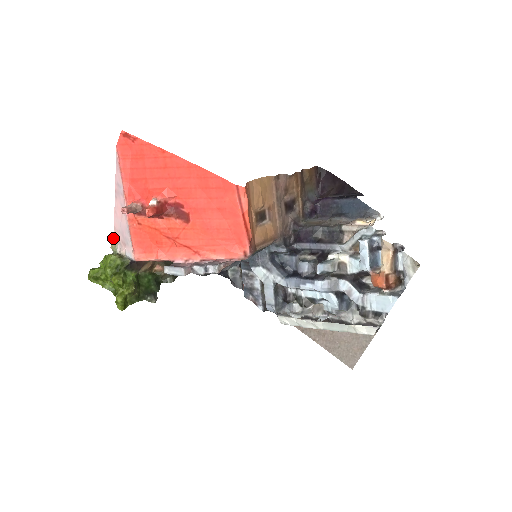
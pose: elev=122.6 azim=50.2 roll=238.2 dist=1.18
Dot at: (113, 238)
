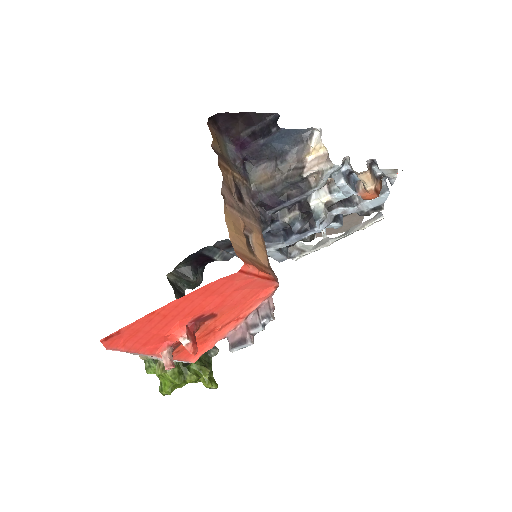
Dot at: occluded
